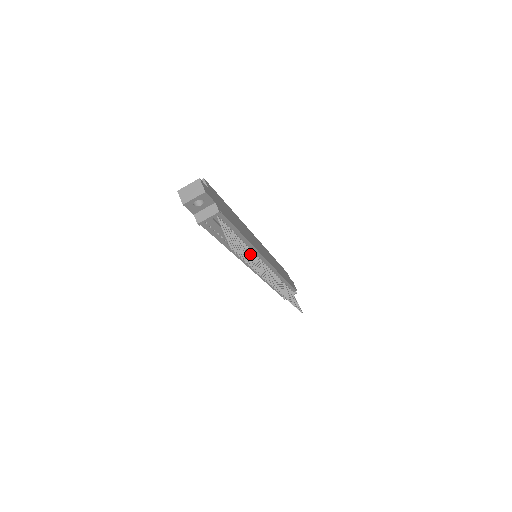
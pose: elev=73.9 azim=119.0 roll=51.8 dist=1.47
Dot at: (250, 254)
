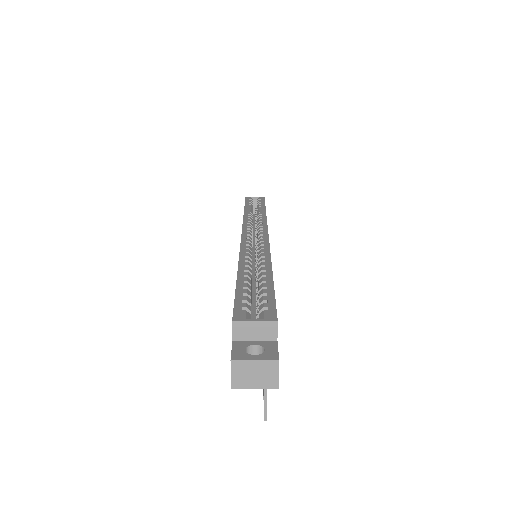
Dot at: occluded
